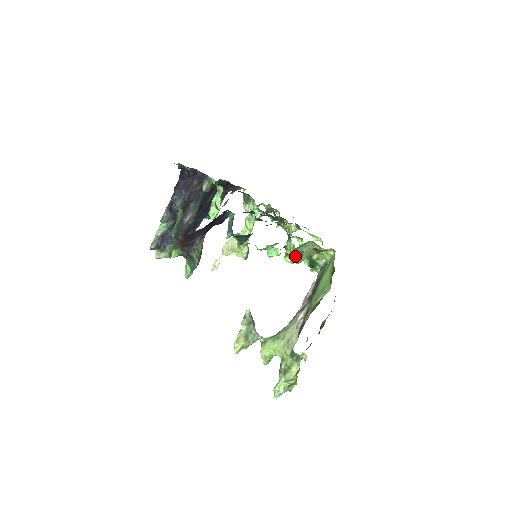
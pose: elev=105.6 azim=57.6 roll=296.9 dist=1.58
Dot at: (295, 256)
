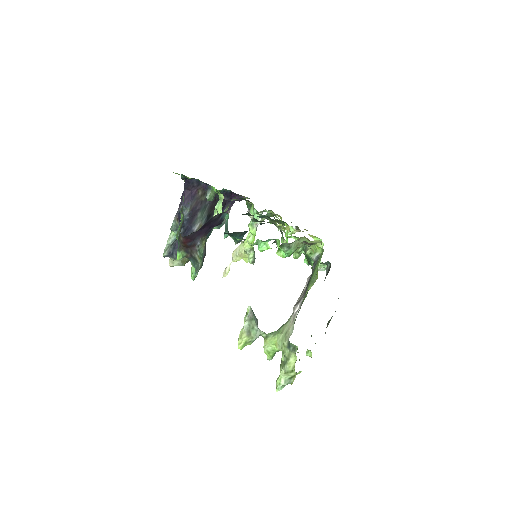
Dot at: (283, 248)
